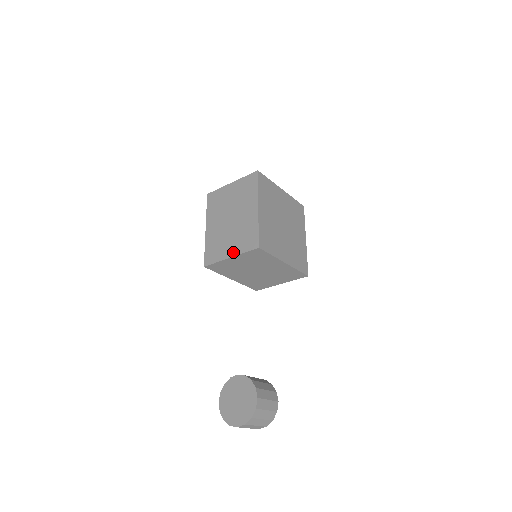
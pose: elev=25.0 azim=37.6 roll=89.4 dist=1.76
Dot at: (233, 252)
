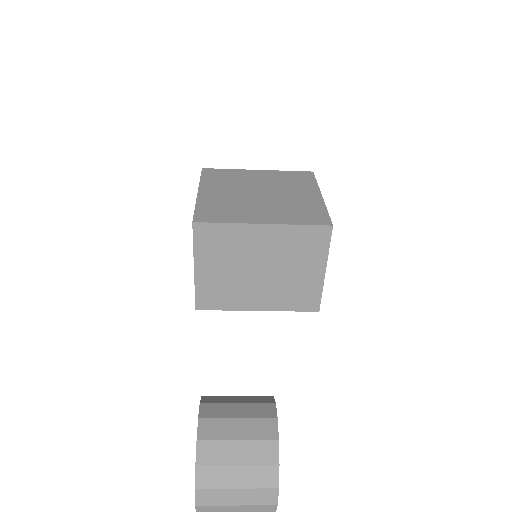
Dot at: occluded
